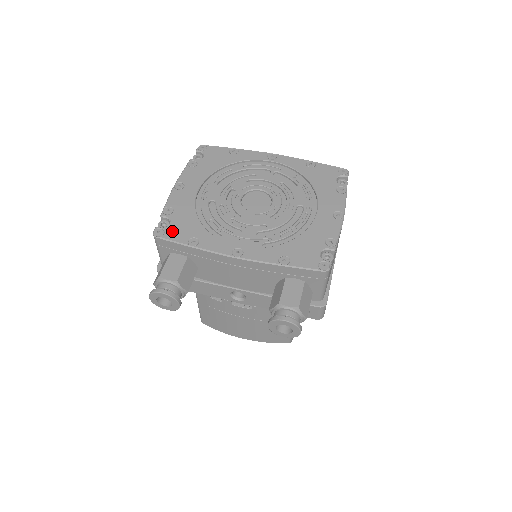
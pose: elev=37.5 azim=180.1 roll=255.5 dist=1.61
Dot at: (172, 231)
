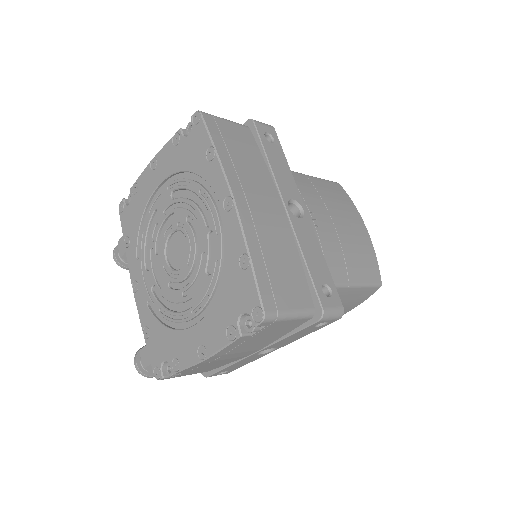
Dot at: (125, 215)
